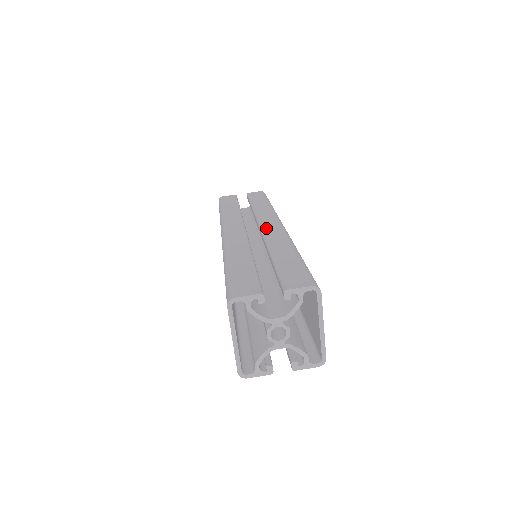
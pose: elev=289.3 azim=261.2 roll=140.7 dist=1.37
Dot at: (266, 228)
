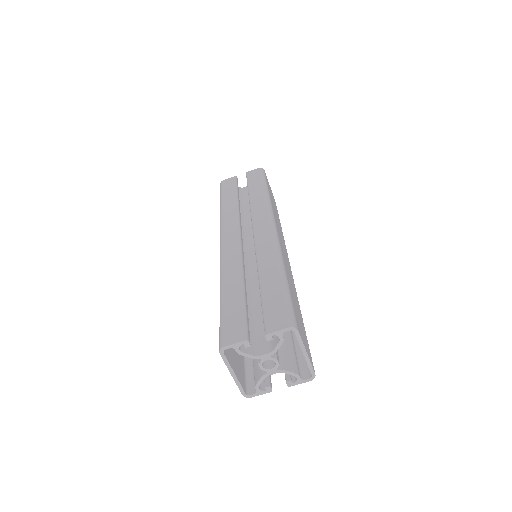
Dot at: (258, 235)
